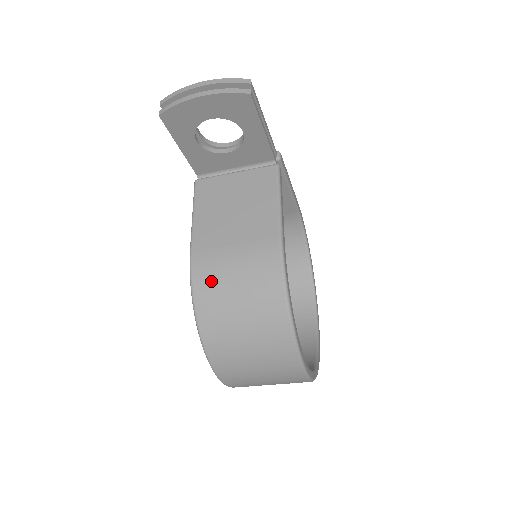
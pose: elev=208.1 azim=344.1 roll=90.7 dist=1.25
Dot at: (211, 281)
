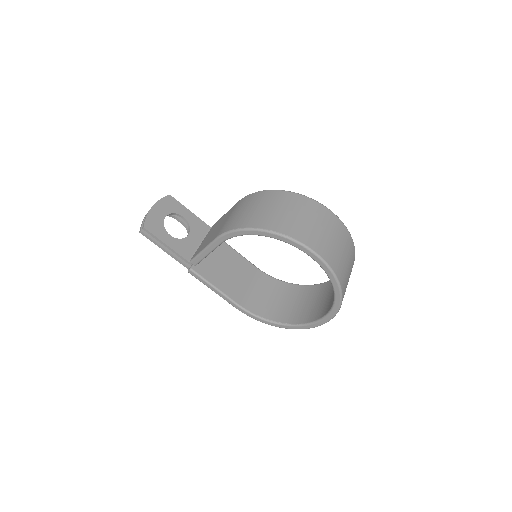
Dot at: (235, 221)
